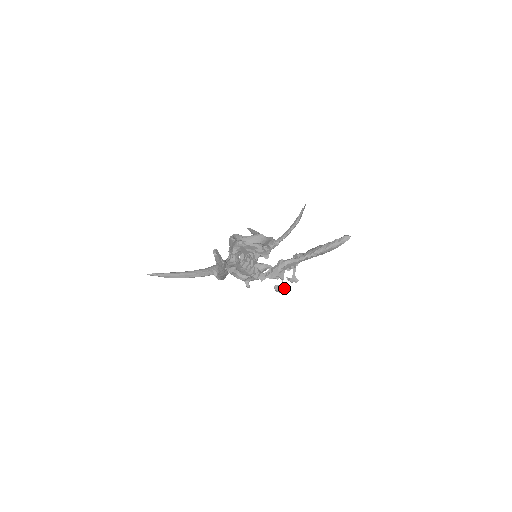
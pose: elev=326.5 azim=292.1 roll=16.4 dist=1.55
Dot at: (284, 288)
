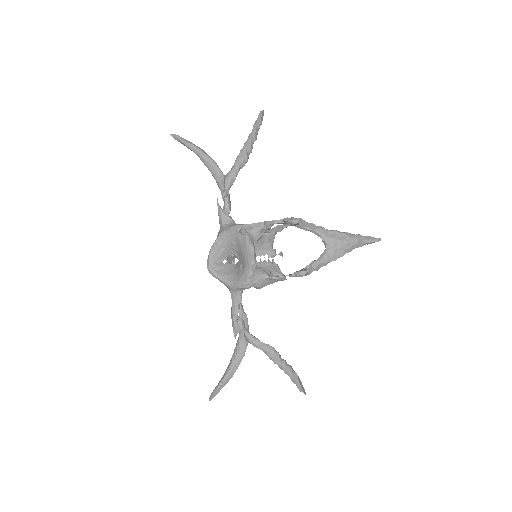
Dot at: (296, 220)
